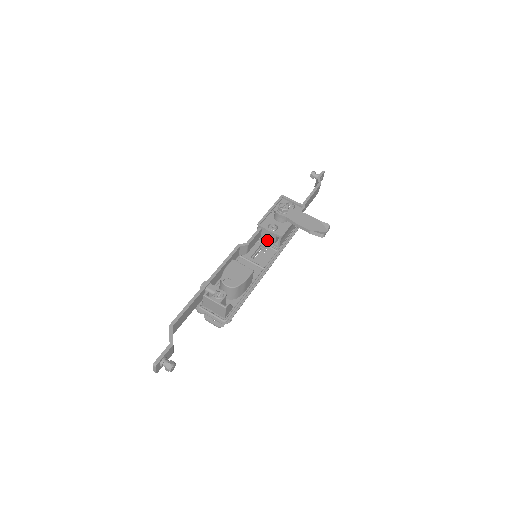
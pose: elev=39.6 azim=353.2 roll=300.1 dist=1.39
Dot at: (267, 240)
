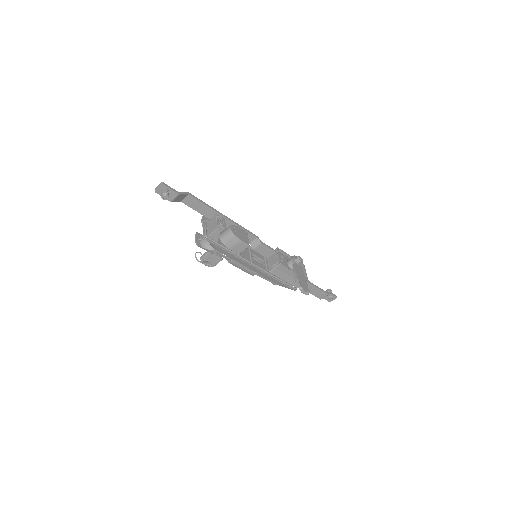
Dot at: (270, 262)
